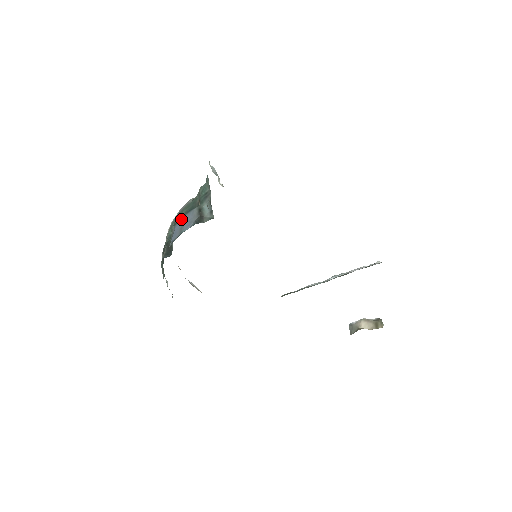
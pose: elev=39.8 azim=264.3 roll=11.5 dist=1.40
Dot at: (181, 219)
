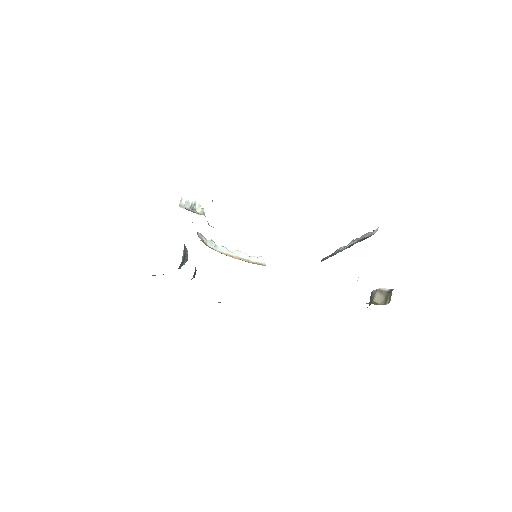
Dot at: occluded
